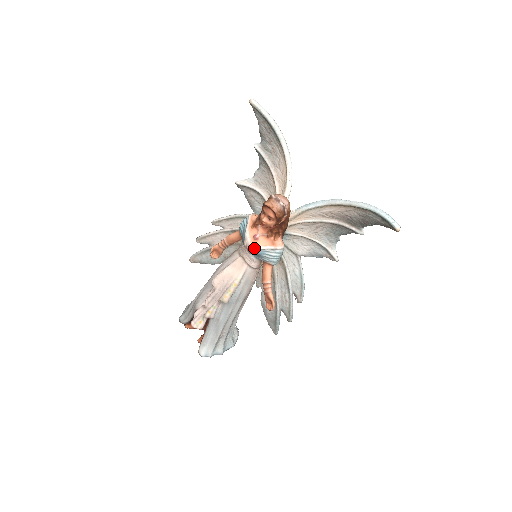
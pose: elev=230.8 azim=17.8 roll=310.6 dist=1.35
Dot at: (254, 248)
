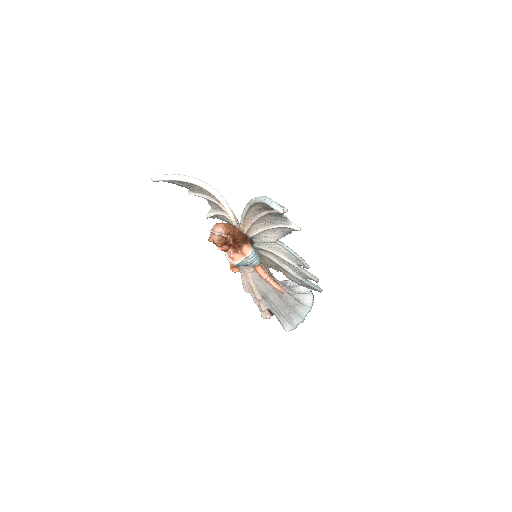
Dot at: (235, 265)
